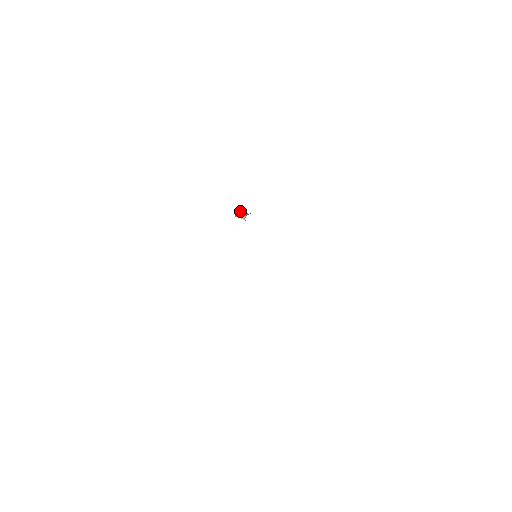
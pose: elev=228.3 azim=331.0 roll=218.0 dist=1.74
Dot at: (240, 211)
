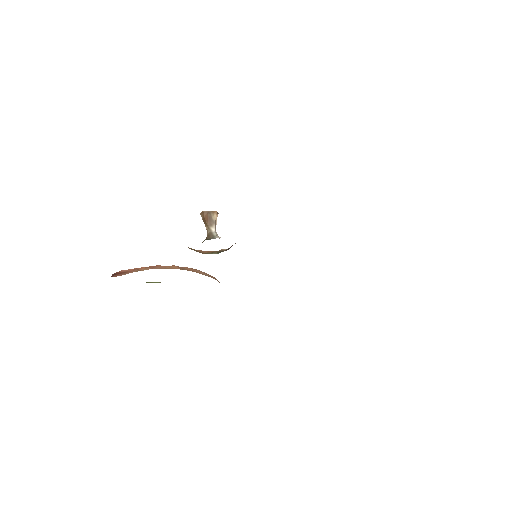
Dot at: occluded
